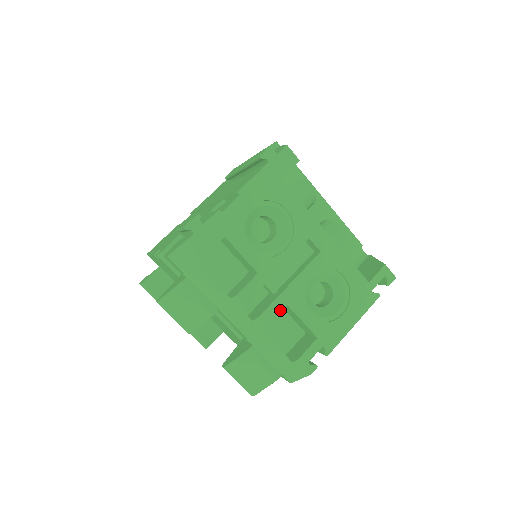
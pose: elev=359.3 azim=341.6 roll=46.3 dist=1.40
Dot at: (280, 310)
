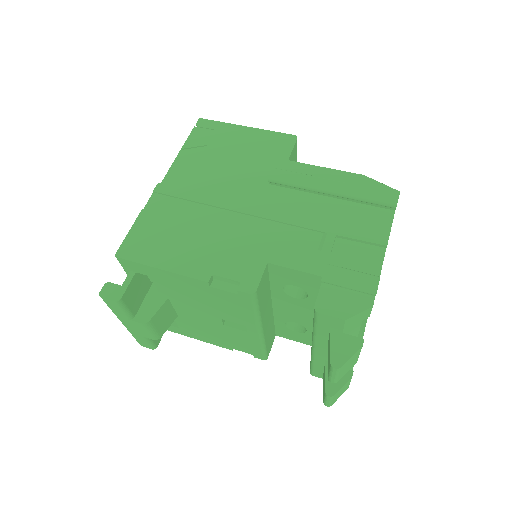
Dot at: occluded
